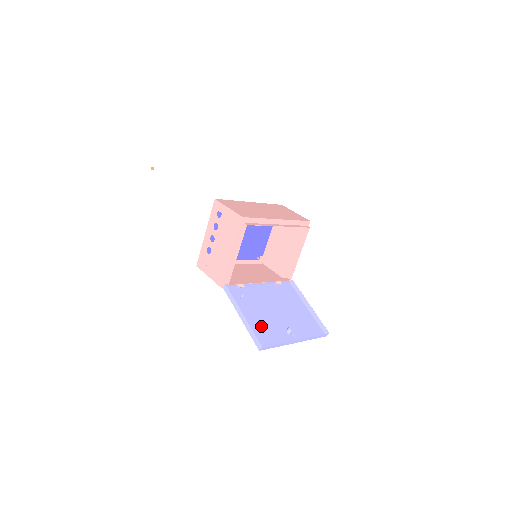
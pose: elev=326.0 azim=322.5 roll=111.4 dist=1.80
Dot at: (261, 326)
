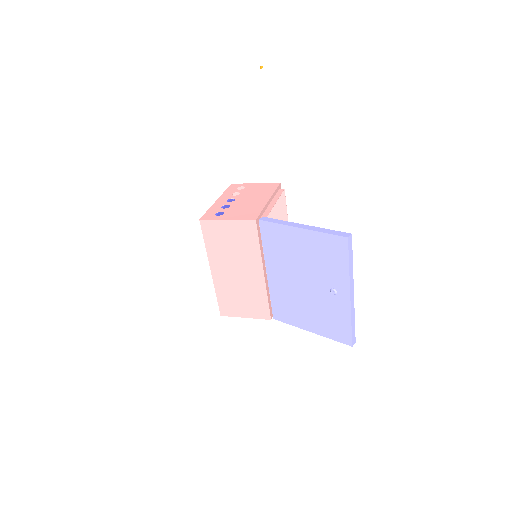
Dot at: (318, 254)
